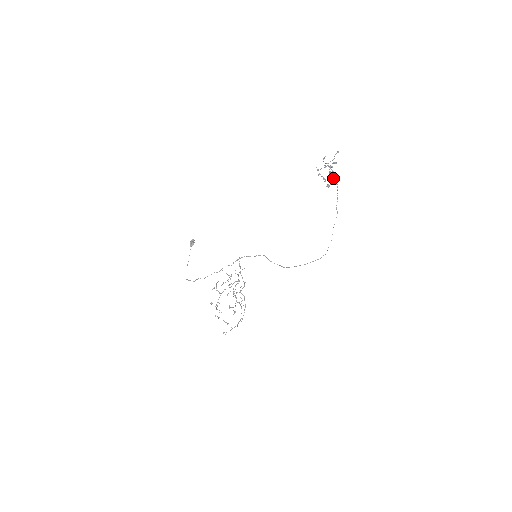
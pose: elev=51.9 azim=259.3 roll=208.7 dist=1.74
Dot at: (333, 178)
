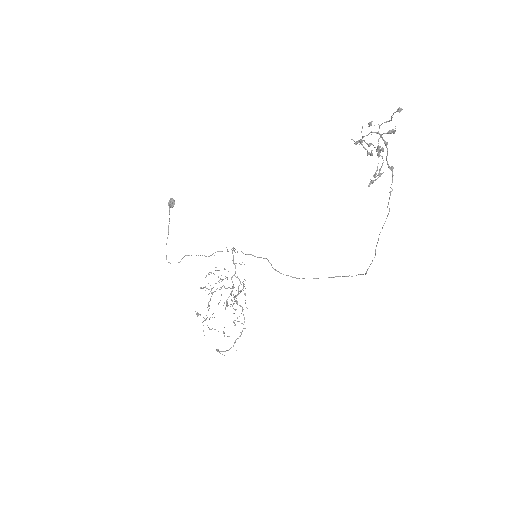
Dot at: occluded
